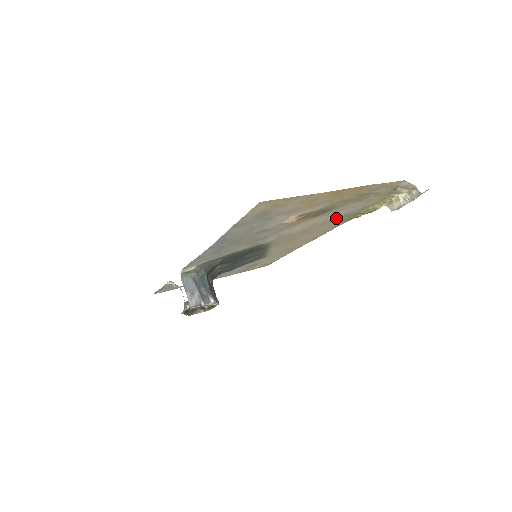
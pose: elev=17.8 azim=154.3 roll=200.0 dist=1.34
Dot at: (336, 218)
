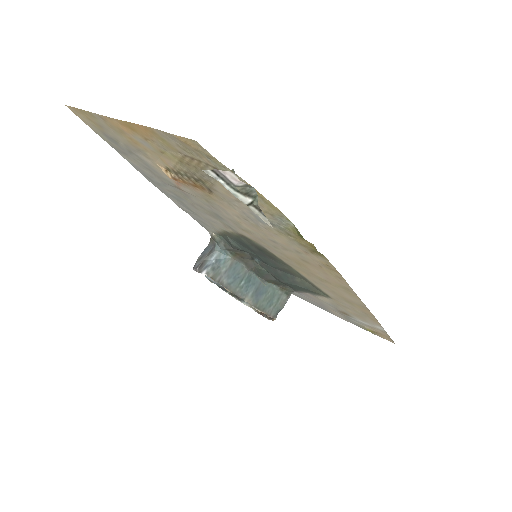
Dot at: (270, 226)
